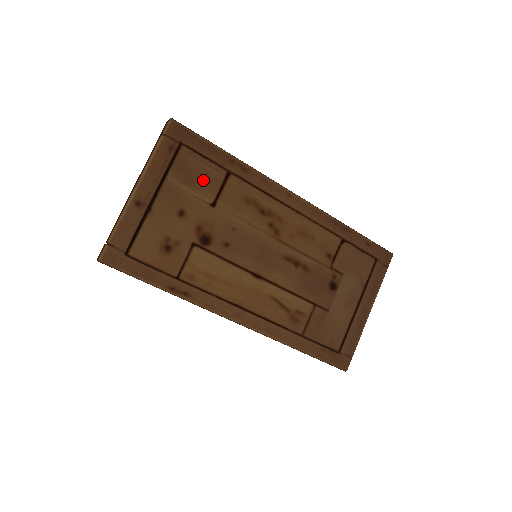
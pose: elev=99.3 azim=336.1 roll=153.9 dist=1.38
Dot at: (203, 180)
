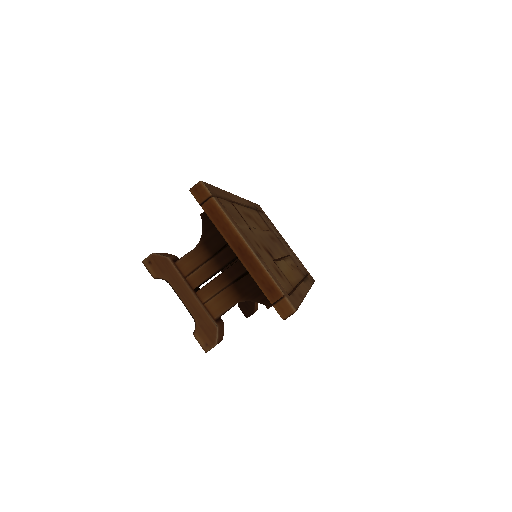
Dot at: (237, 215)
